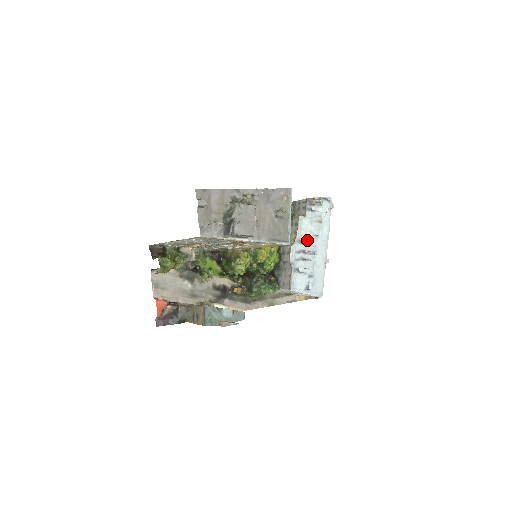
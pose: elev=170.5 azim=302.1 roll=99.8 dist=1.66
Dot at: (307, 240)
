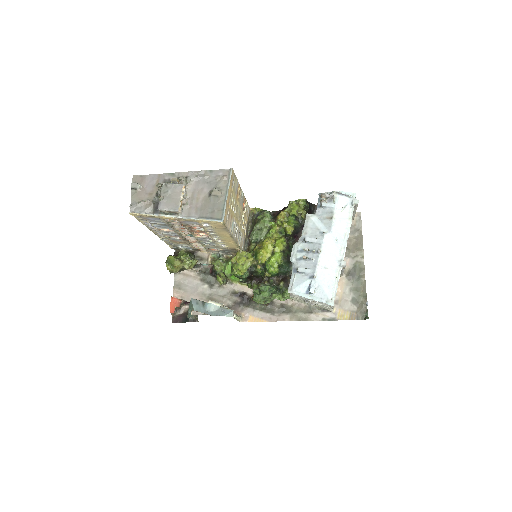
Dot at: (311, 238)
